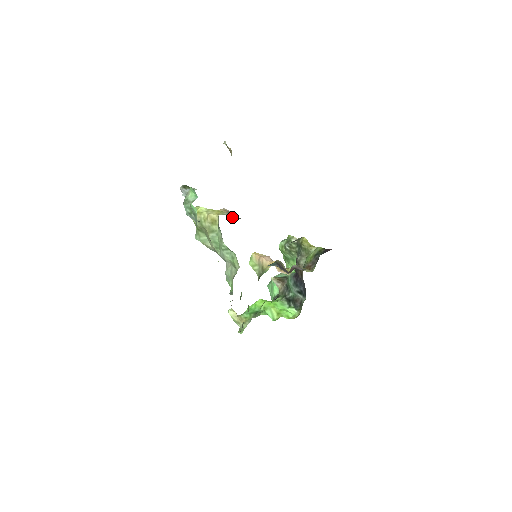
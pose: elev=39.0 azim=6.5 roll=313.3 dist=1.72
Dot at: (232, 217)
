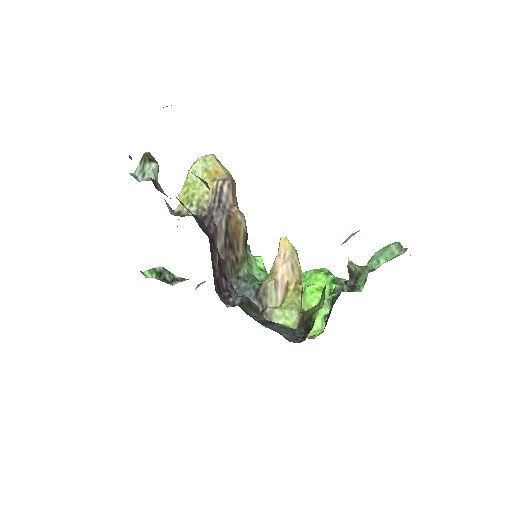
Dot at: (208, 208)
